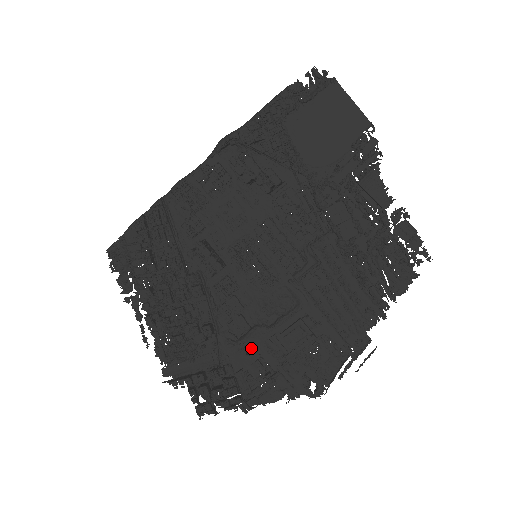
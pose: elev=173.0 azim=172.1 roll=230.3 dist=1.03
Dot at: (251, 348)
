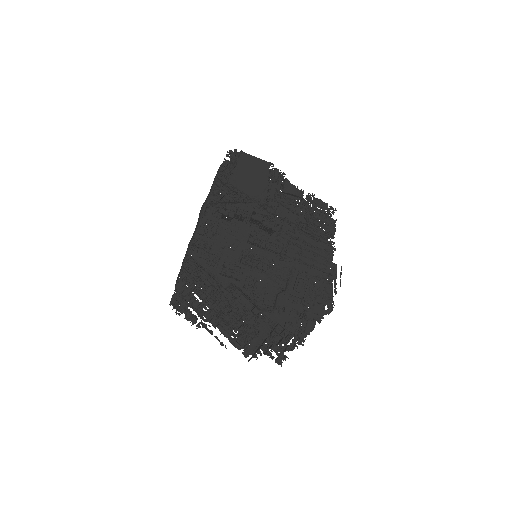
Dot at: (283, 307)
